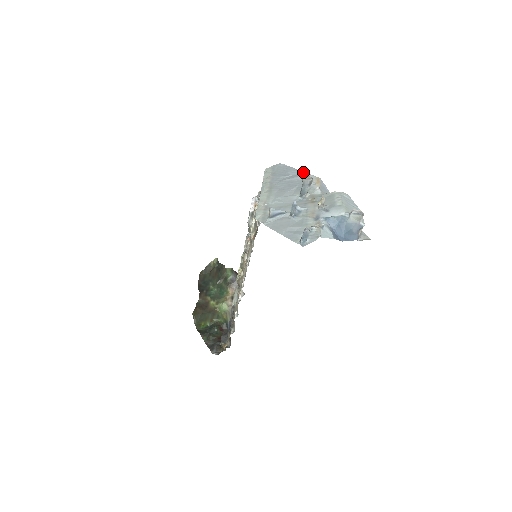
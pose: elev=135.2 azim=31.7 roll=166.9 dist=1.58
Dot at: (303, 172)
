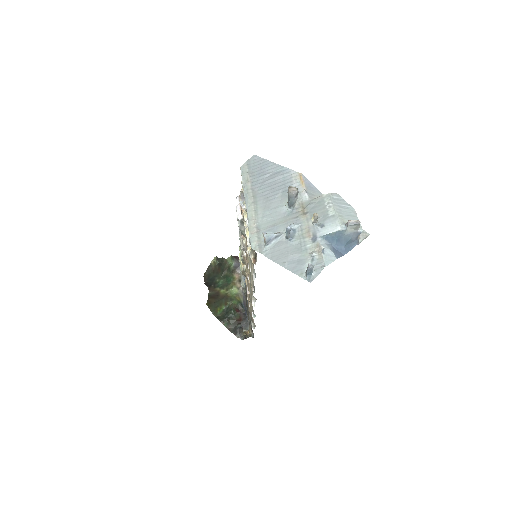
Dot at: (282, 167)
